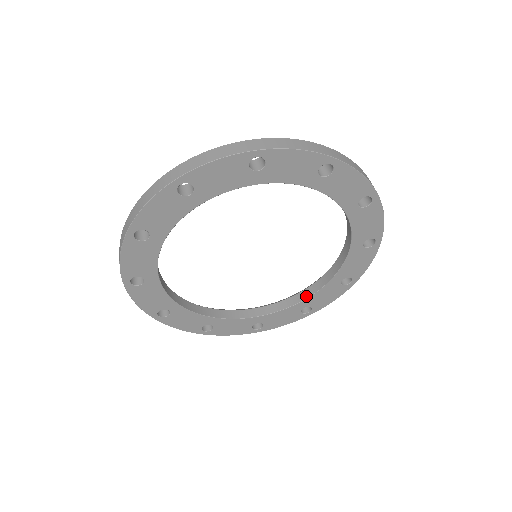
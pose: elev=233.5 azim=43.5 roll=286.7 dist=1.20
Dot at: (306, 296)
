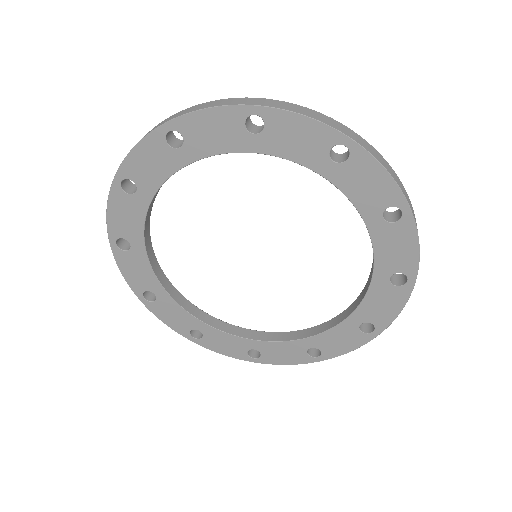
Dot at: (266, 338)
